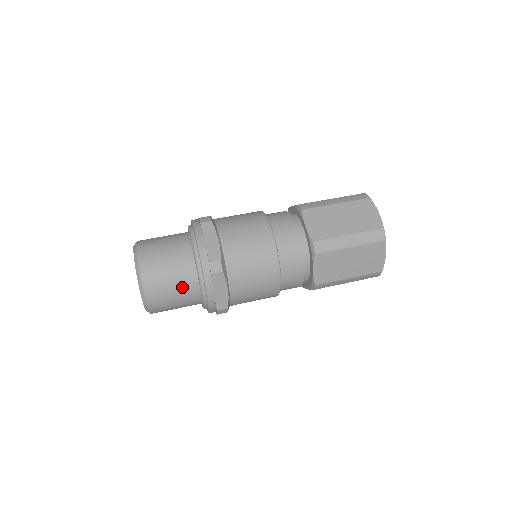
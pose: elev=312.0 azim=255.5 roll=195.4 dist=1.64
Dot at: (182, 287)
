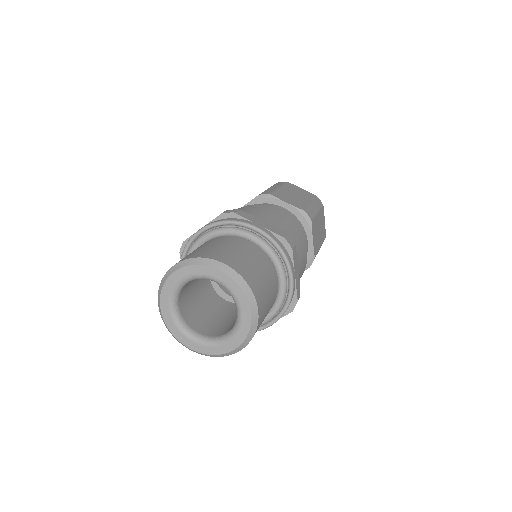
Dot at: (235, 245)
